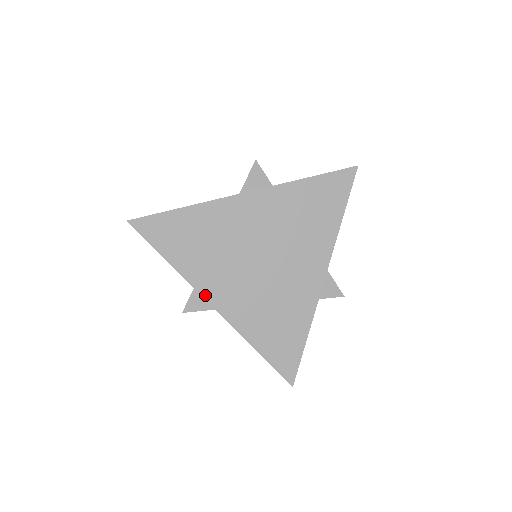
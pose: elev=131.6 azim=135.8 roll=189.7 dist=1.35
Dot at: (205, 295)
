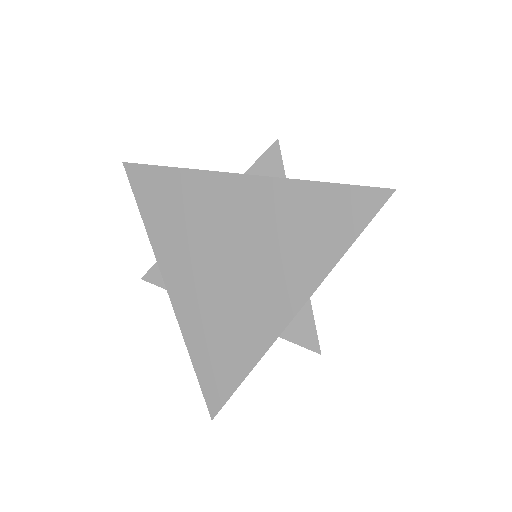
Dot at: (163, 271)
